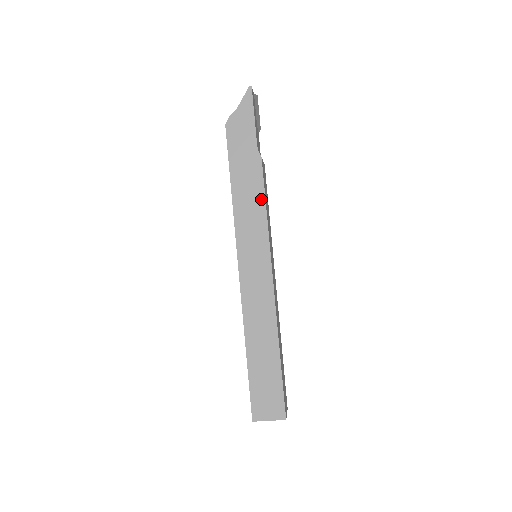
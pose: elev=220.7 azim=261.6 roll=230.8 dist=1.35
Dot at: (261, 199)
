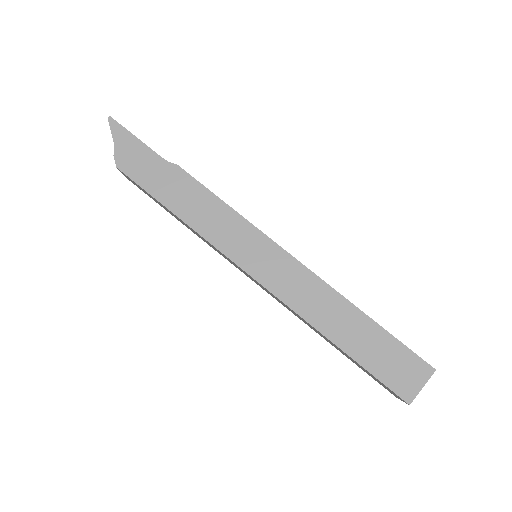
Dot at: (212, 199)
